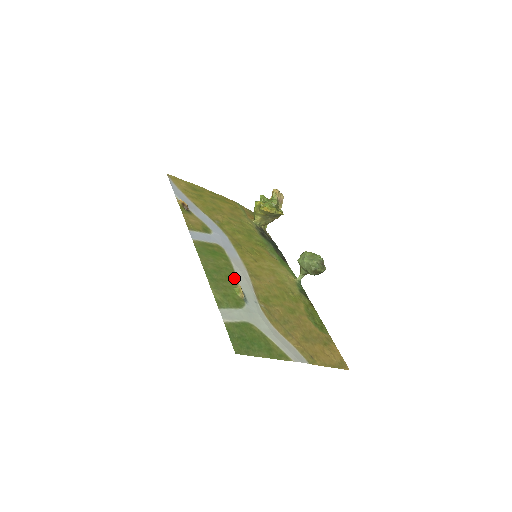
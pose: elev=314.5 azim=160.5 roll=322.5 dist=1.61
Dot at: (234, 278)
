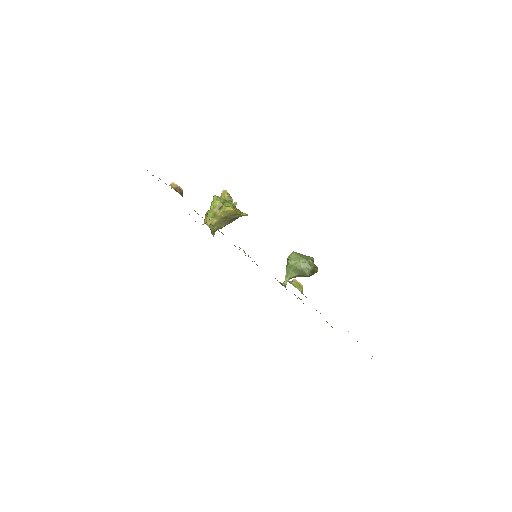
Dot at: occluded
